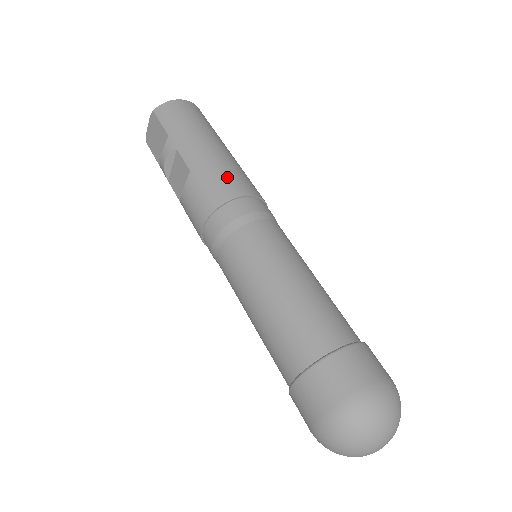
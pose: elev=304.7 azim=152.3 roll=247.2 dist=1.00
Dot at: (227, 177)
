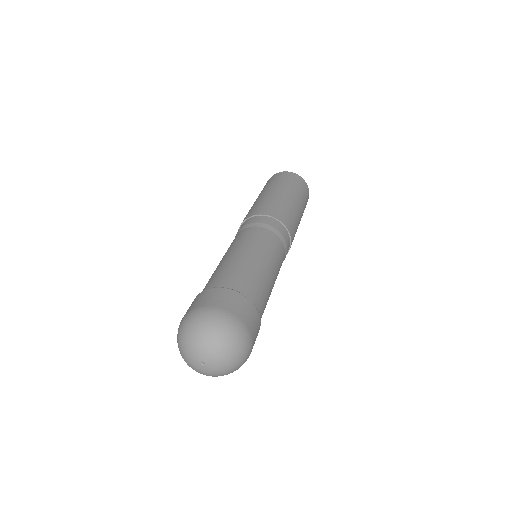
Dot at: (253, 209)
